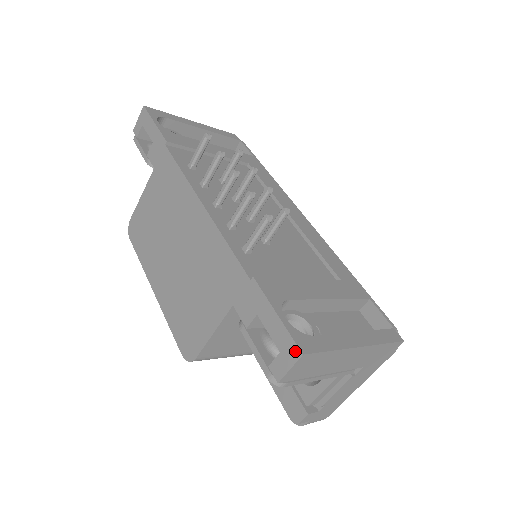
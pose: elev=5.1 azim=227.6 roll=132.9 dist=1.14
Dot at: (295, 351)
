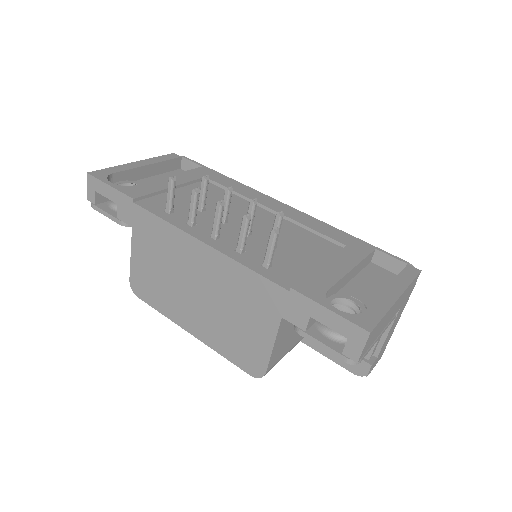
Dot at: (362, 333)
